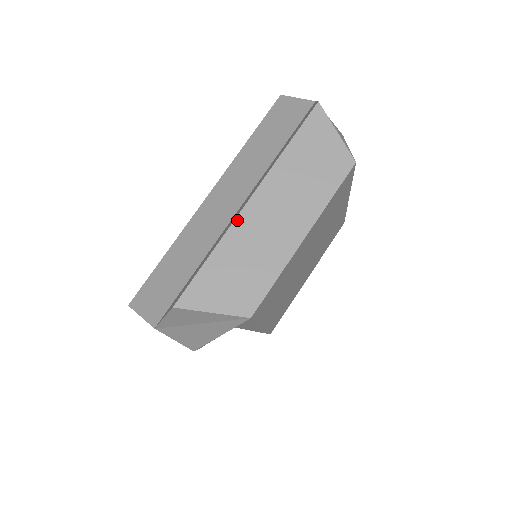
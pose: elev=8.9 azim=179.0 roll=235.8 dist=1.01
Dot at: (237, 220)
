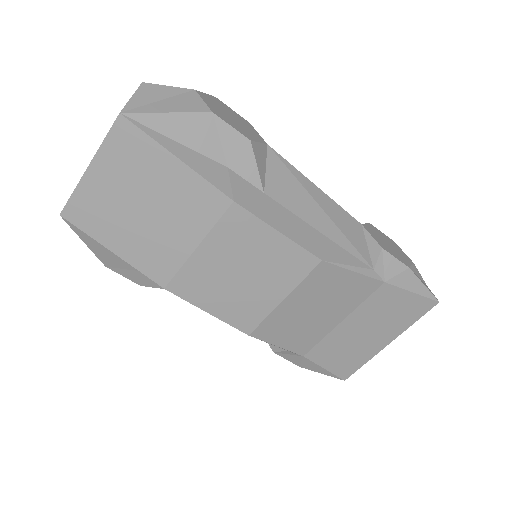
Dot at: occluded
